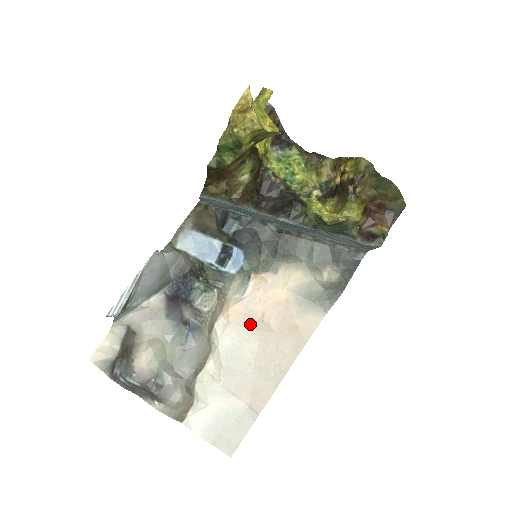
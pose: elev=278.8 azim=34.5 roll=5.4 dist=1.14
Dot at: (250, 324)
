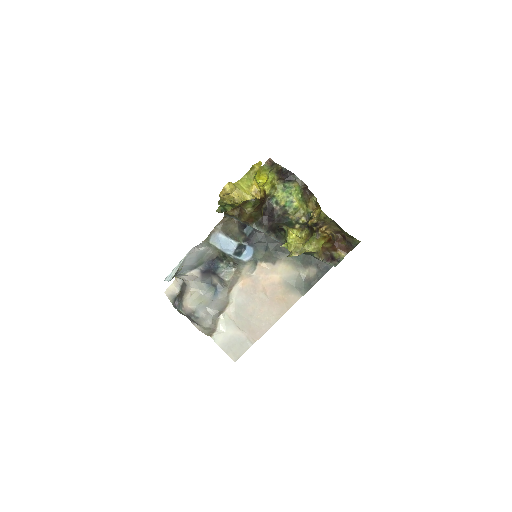
Dot at: (254, 292)
